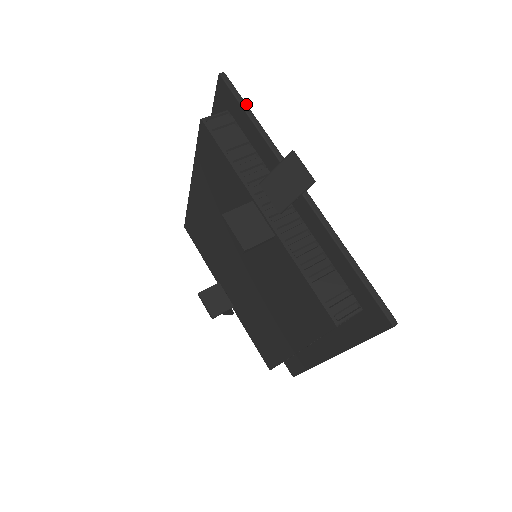
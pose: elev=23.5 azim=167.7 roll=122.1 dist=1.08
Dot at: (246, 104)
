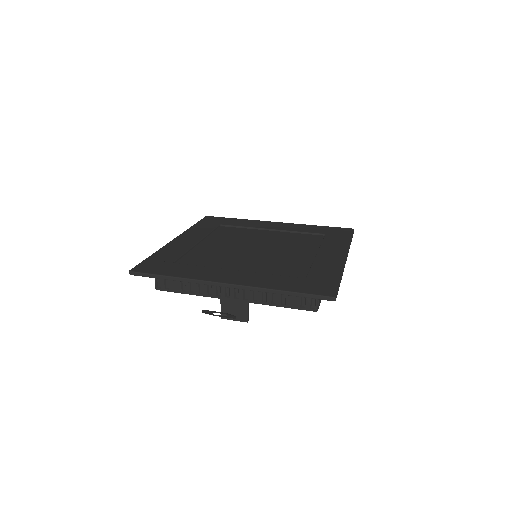
Dot at: (156, 275)
